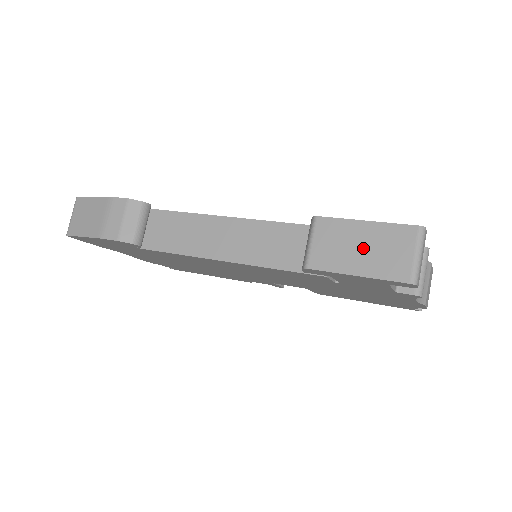
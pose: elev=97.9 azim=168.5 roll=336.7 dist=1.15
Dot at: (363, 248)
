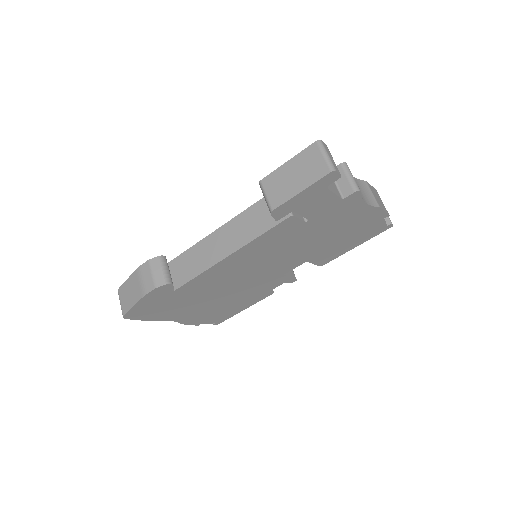
Dot at: (295, 175)
